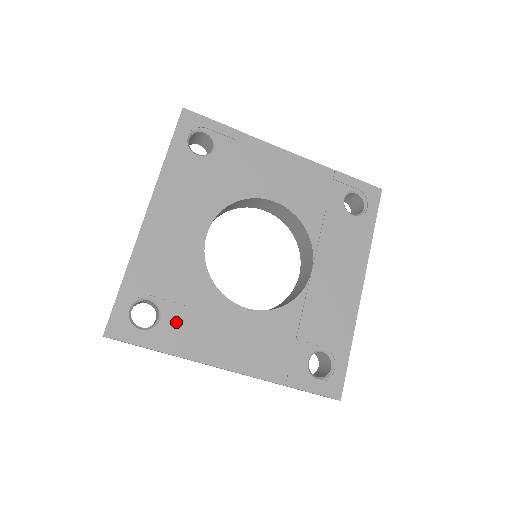
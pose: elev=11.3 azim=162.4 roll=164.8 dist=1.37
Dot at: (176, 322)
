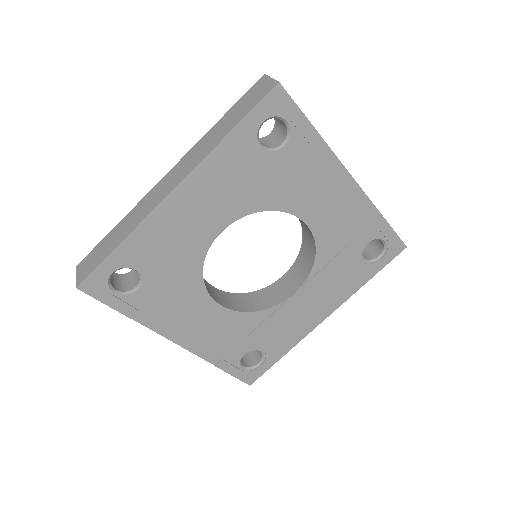
Dot at: (150, 296)
